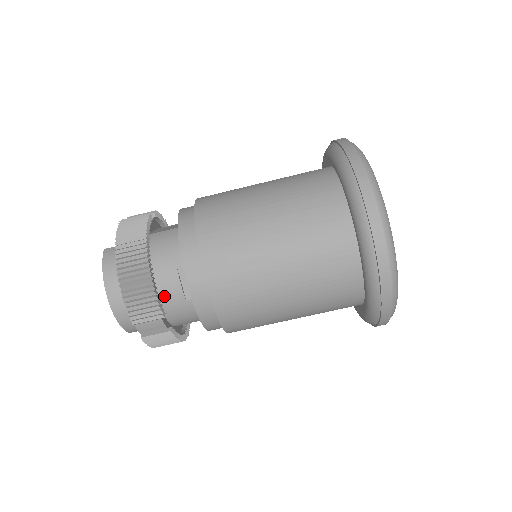
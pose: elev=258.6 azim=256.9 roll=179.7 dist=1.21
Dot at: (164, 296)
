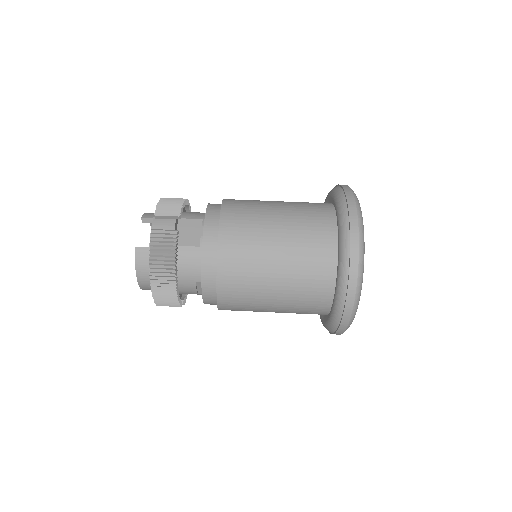
Dot at: (182, 292)
